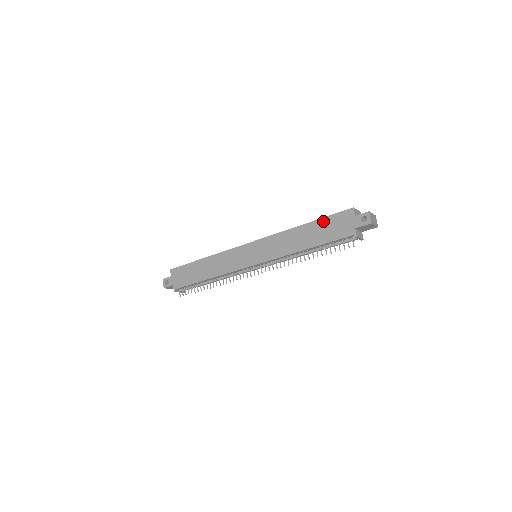
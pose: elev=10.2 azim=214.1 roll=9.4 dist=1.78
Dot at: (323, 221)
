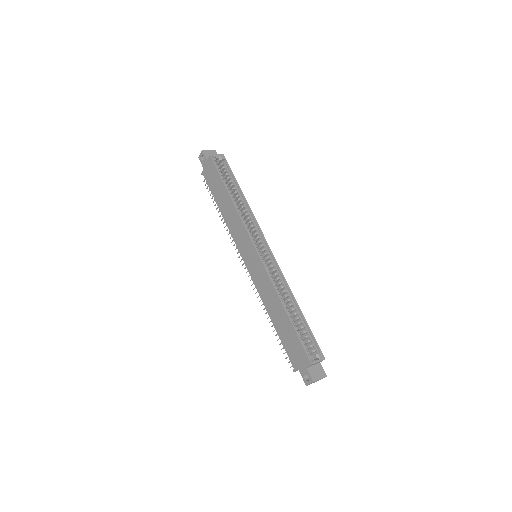
Dot at: (293, 333)
